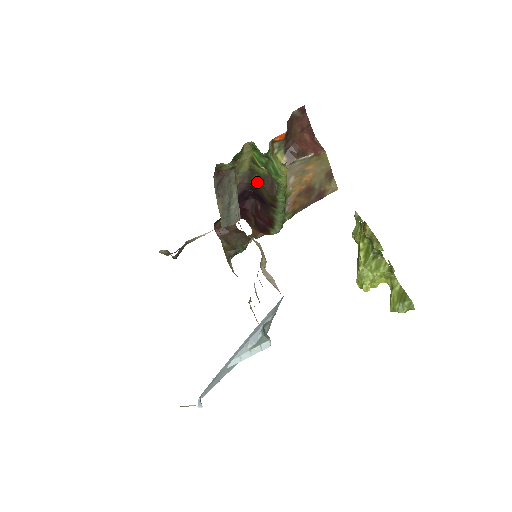
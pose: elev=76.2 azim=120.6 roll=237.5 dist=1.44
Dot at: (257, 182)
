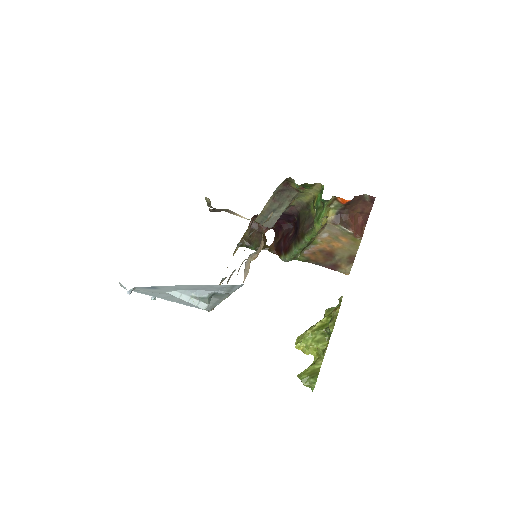
Dot at: (304, 216)
